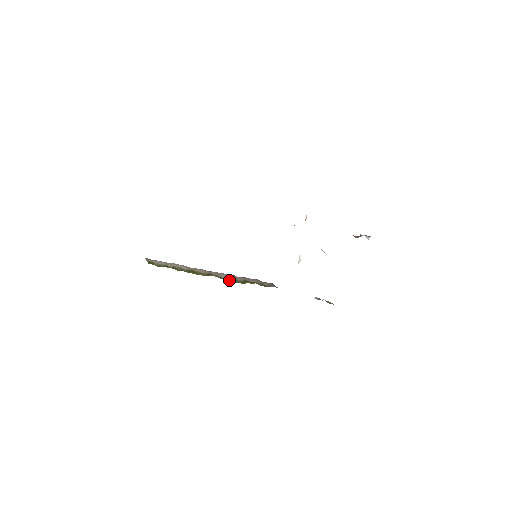
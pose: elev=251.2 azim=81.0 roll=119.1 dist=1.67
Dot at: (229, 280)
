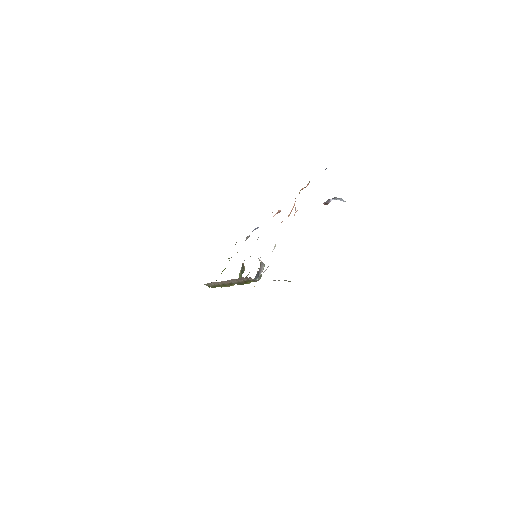
Dot at: (239, 284)
